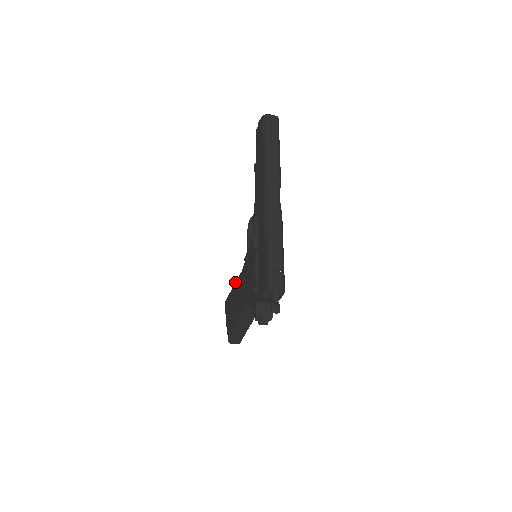
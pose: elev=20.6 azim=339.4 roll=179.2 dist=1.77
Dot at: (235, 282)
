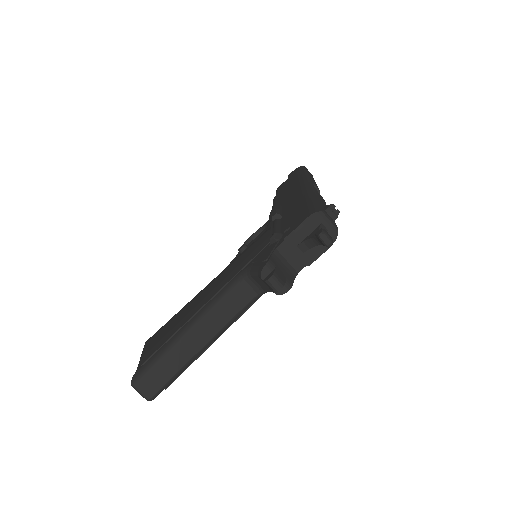
Dot at: occluded
